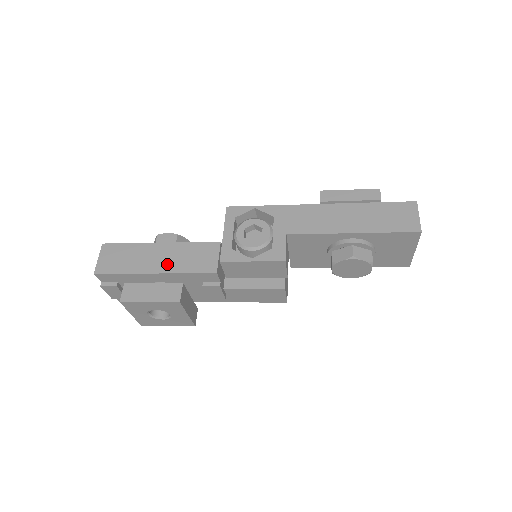
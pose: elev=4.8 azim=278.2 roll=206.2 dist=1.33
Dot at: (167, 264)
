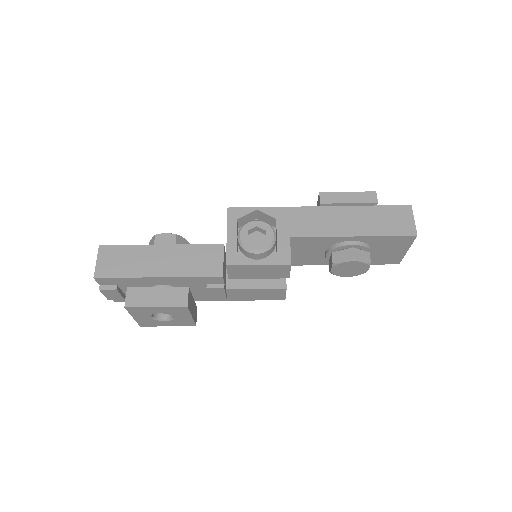
Dot at: (171, 267)
